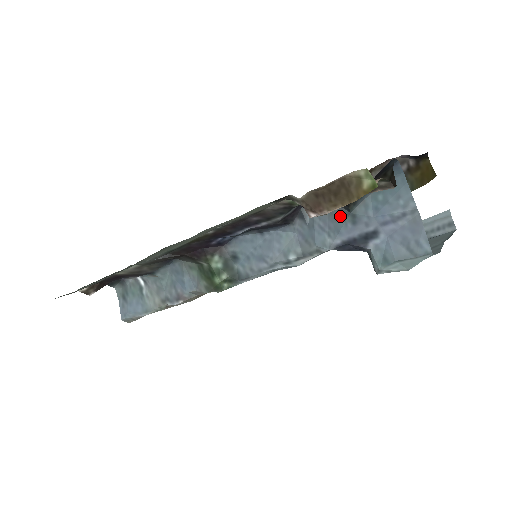
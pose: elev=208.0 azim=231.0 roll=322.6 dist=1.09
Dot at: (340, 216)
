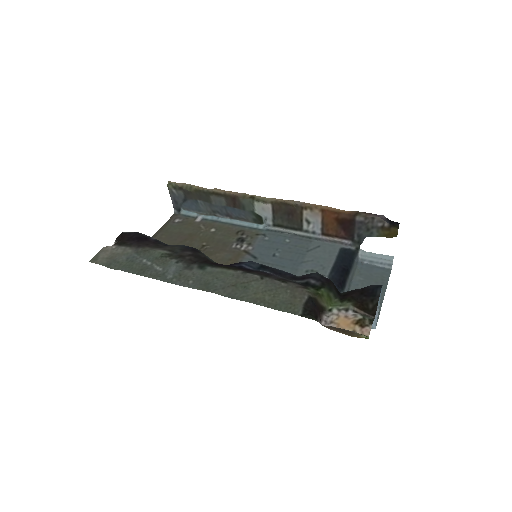
Dot at: occluded
